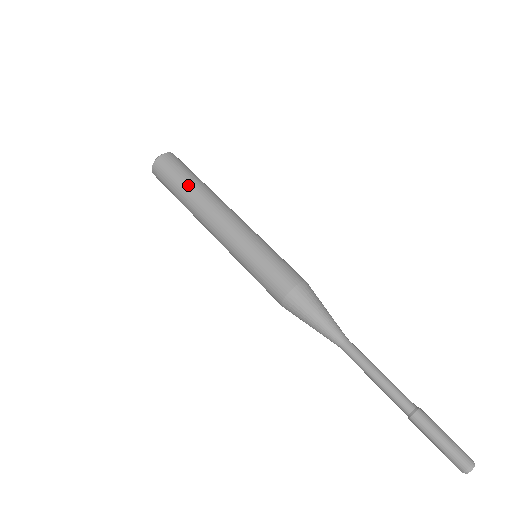
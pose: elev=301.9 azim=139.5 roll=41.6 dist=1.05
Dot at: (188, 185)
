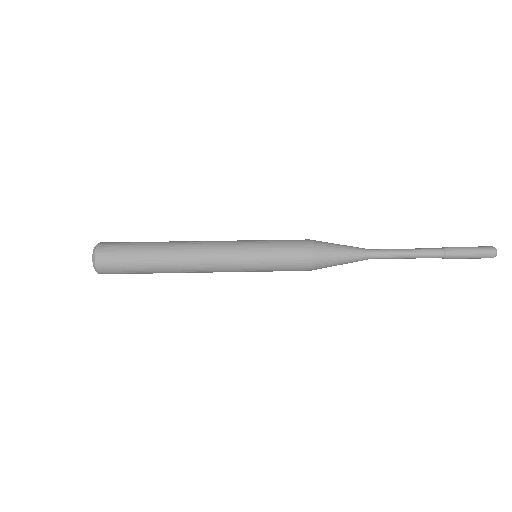
Dot at: occluded
